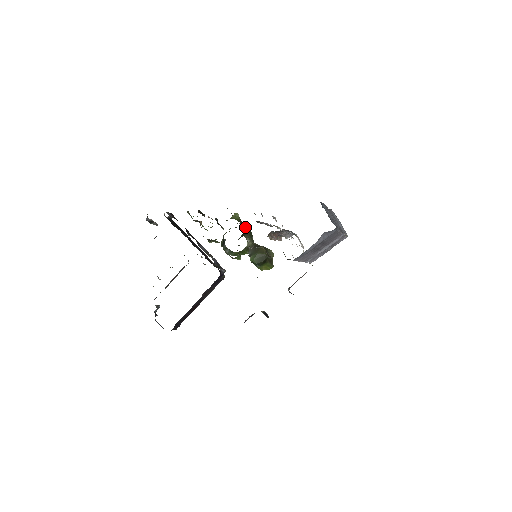
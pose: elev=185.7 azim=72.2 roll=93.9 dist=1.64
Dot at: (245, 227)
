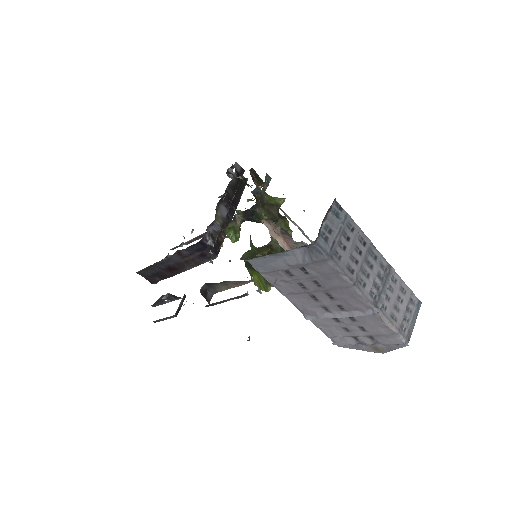
Dot at: (270, 211)
